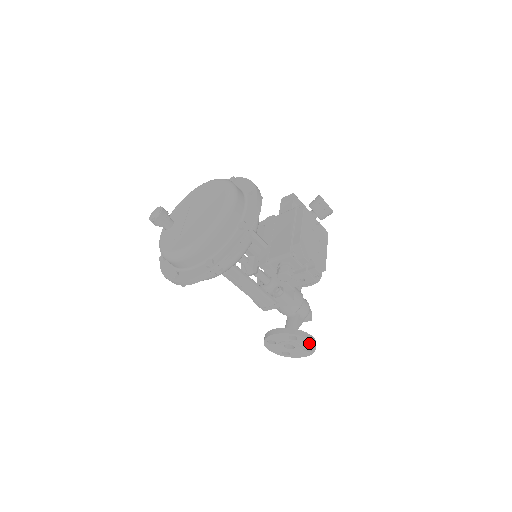
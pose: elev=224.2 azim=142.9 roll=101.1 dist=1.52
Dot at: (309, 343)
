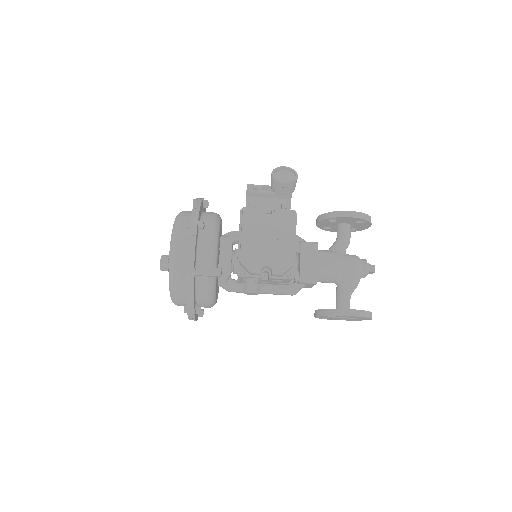
Dot at: (351, 316)
